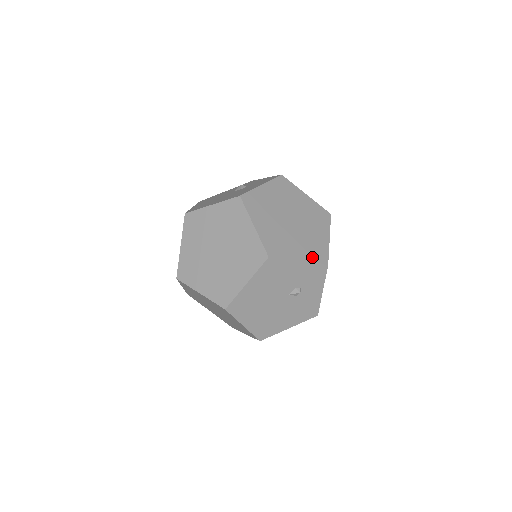
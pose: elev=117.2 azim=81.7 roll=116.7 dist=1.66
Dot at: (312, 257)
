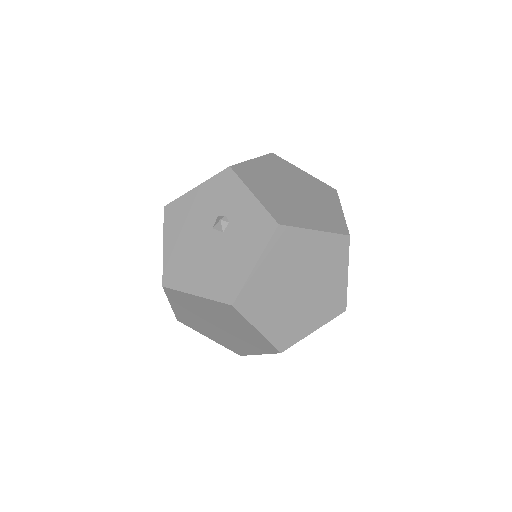
Dot at: (328, 315)
